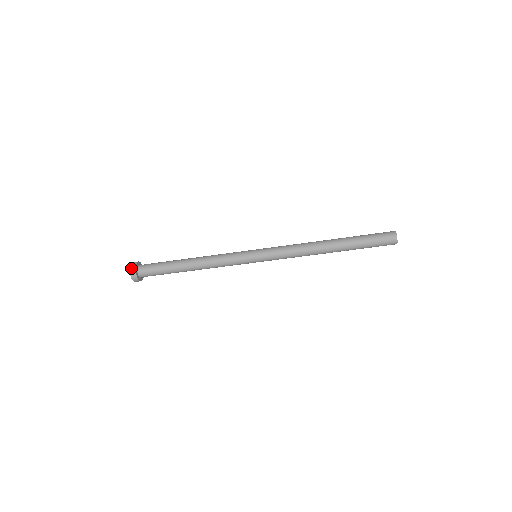
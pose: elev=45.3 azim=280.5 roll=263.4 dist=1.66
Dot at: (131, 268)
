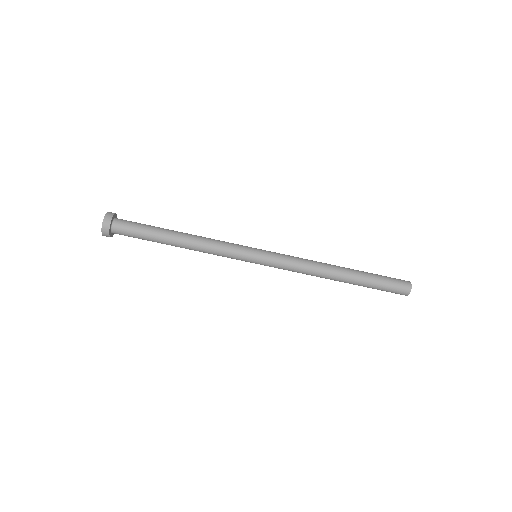
Dot at: (111, 212)
